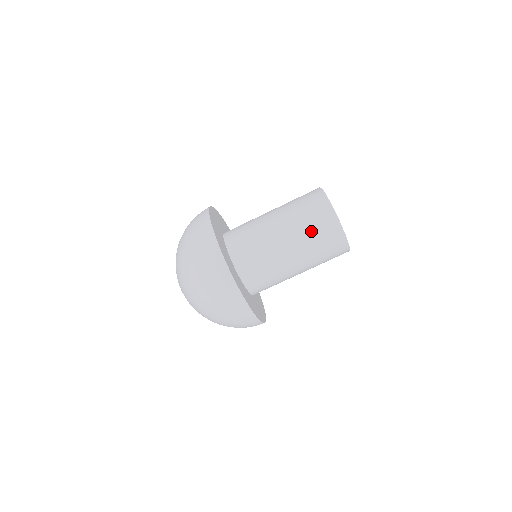
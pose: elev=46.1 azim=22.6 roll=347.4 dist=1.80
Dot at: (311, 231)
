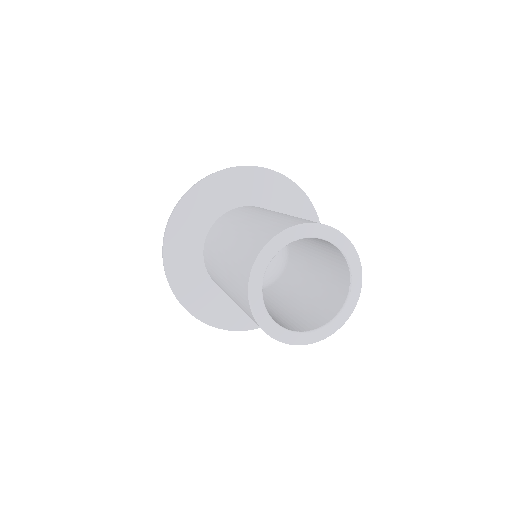
Dot at: occluded
